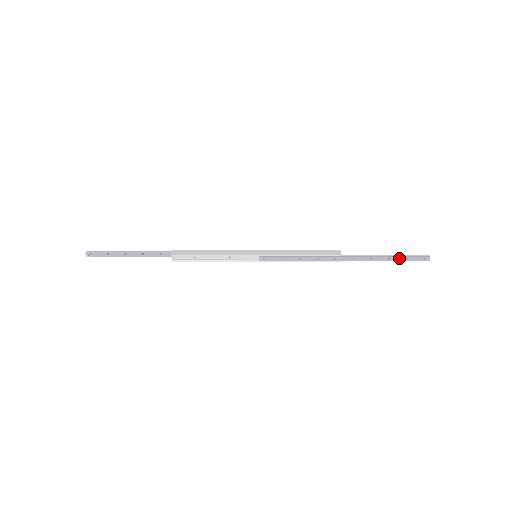
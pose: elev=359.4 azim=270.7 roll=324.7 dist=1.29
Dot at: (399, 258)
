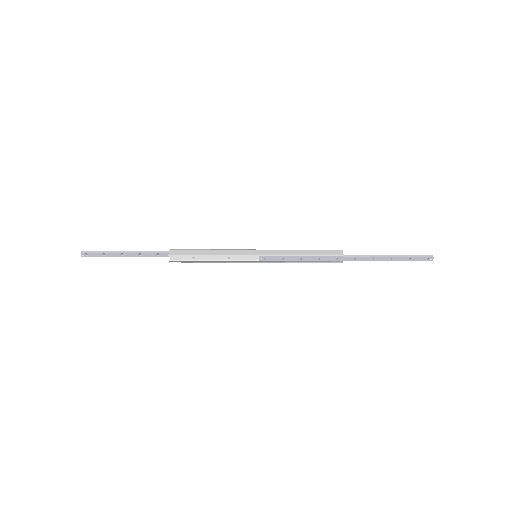
Dot at: (402, 258)
